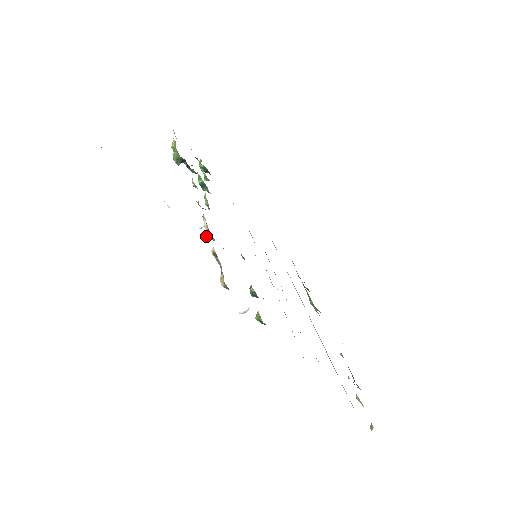
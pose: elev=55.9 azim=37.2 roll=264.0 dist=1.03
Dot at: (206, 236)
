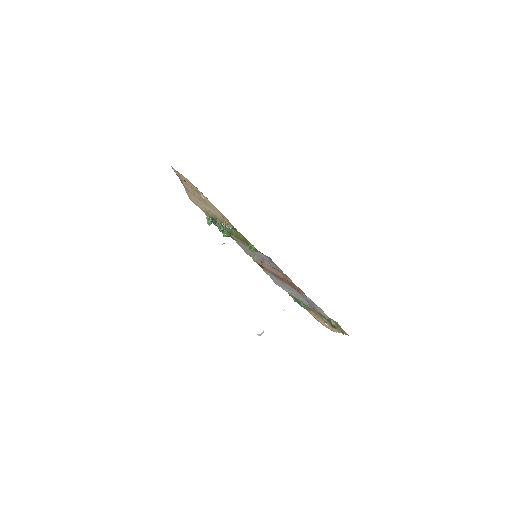
Dot at: (224, 228)
